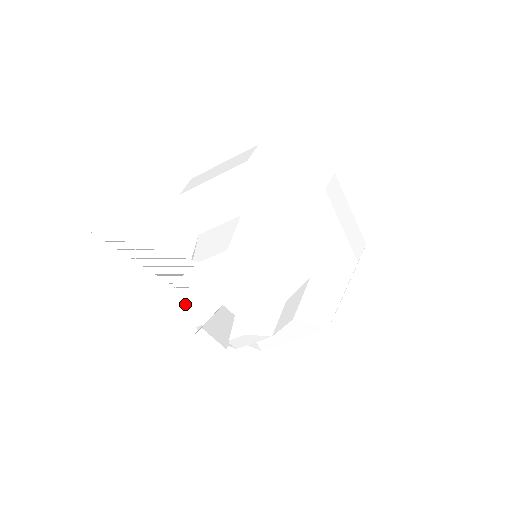
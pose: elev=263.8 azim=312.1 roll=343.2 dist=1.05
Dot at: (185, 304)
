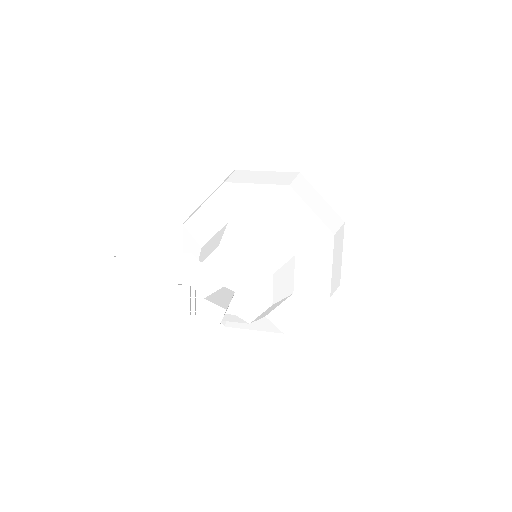
Dot at: (193, 291)
